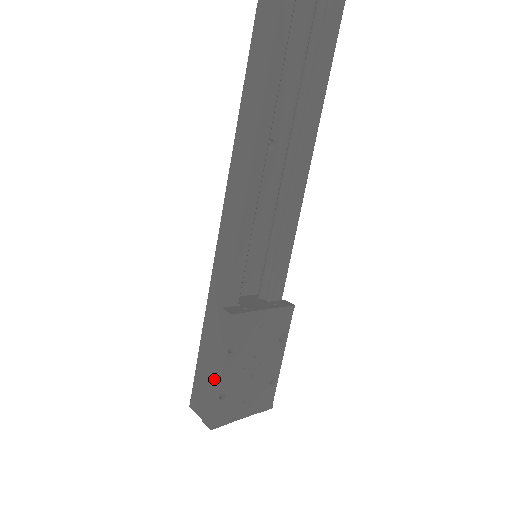
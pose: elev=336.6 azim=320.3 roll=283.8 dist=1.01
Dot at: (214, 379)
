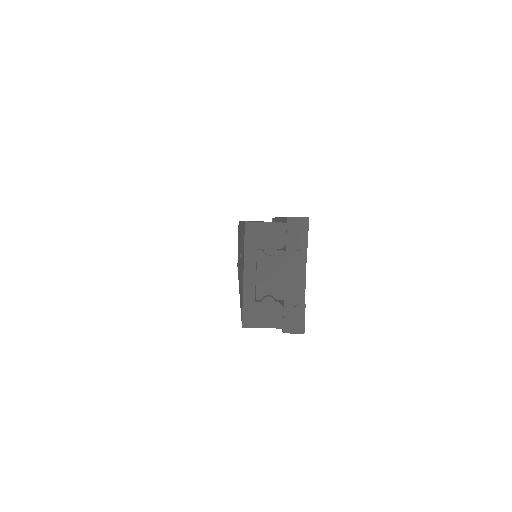
Dot at: occluded
